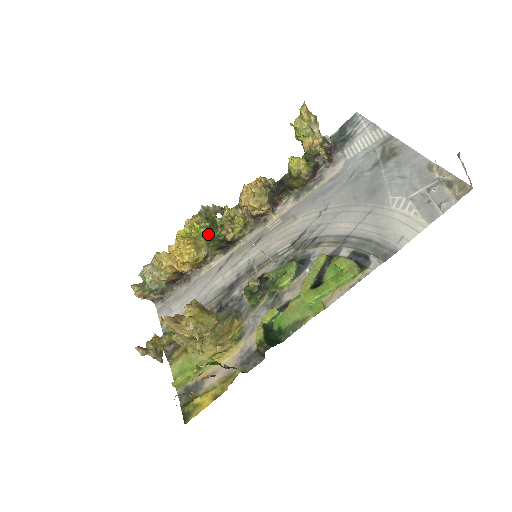
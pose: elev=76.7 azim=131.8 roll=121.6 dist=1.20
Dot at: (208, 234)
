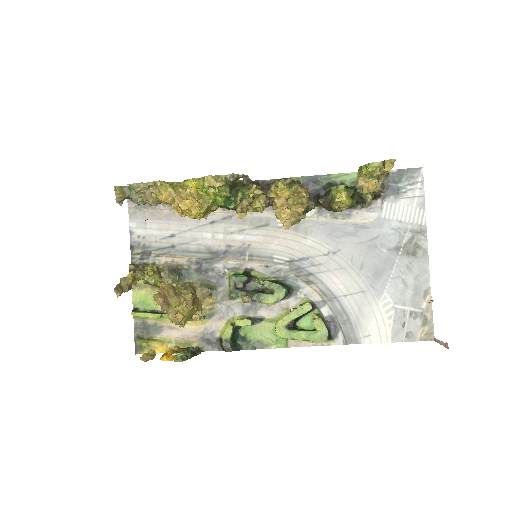
Dot at: (224, 205)
